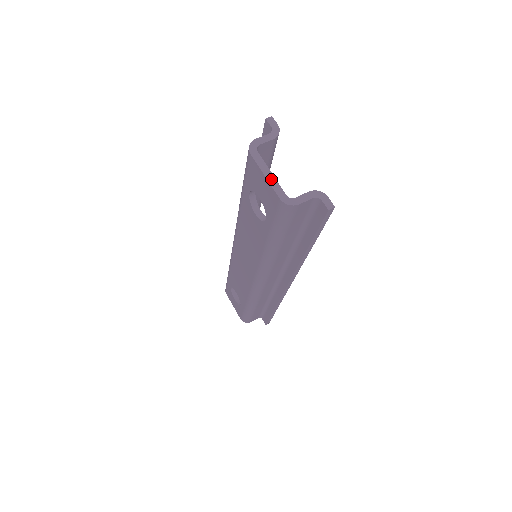
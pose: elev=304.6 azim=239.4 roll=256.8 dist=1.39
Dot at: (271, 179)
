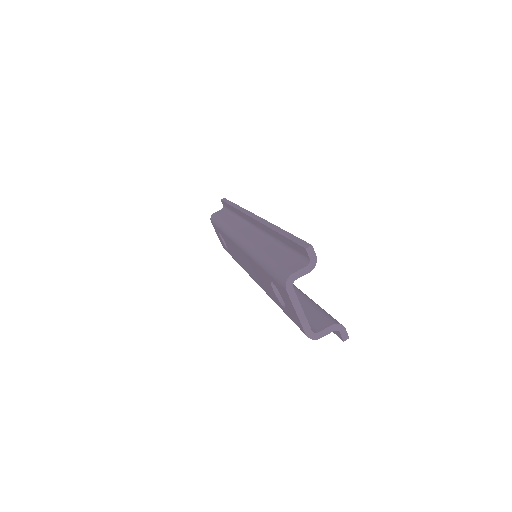
Dot at: (301, 316)
